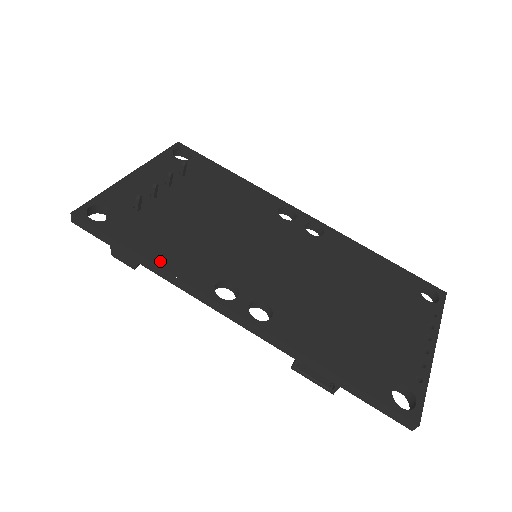
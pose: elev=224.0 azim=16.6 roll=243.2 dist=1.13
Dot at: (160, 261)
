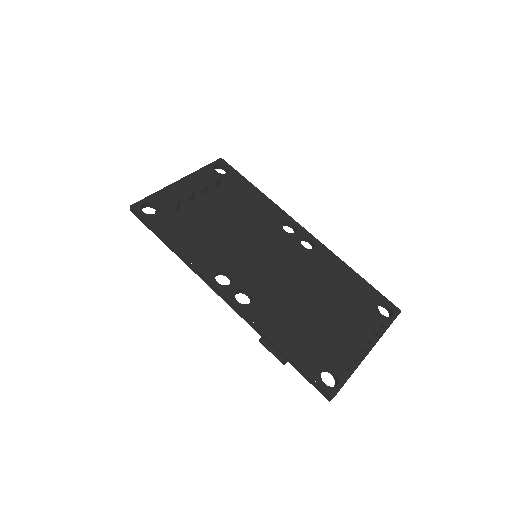
Dot at: (182, 249)
